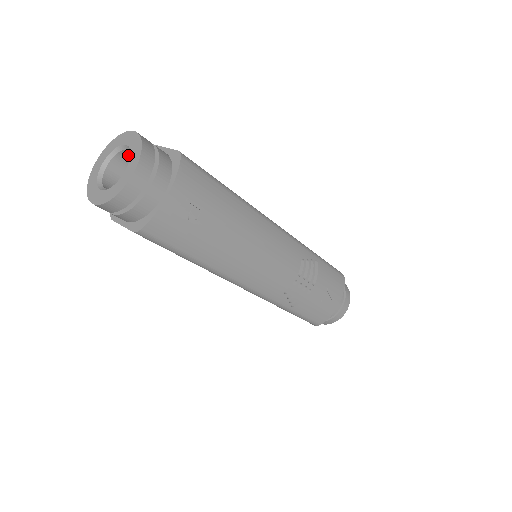
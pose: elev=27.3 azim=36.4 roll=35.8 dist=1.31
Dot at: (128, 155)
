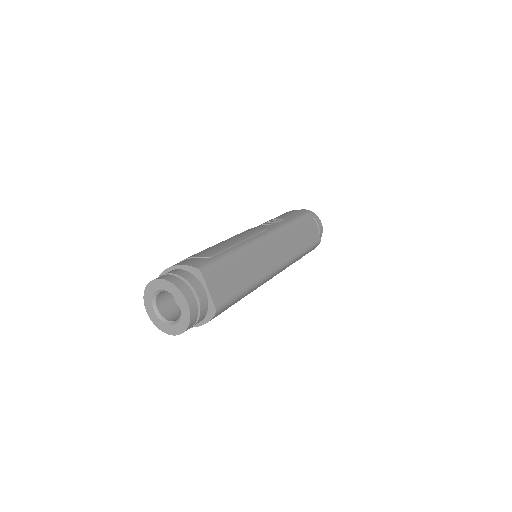
Dot at: occluded
